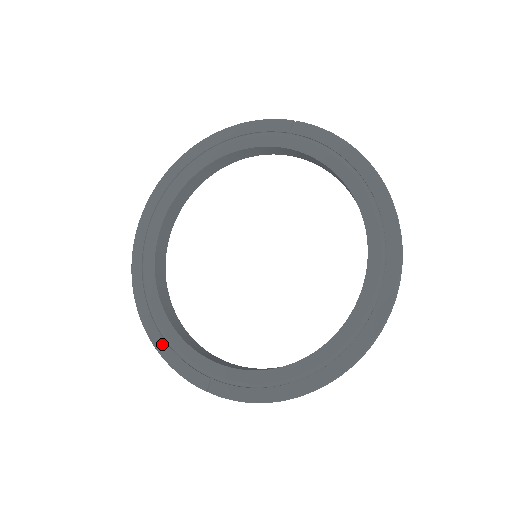
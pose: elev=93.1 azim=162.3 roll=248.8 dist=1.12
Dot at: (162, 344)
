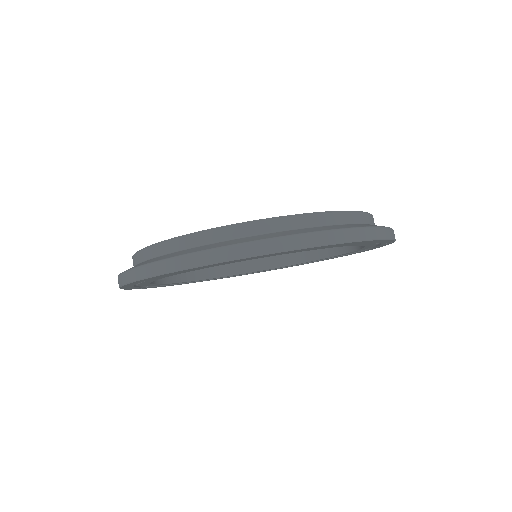
Dot at: occluded
